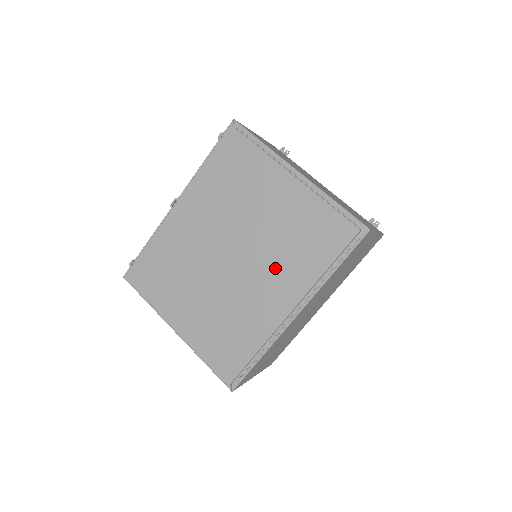
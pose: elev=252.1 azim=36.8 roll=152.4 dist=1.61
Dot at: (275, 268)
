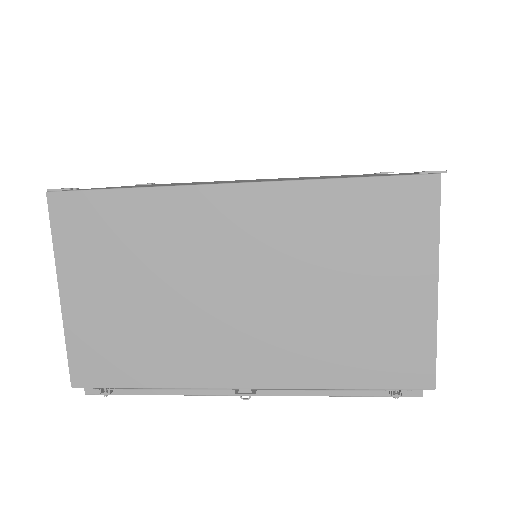
Dot at: occluded
